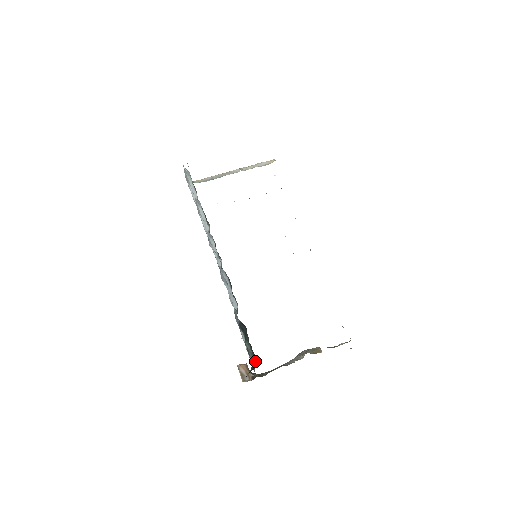
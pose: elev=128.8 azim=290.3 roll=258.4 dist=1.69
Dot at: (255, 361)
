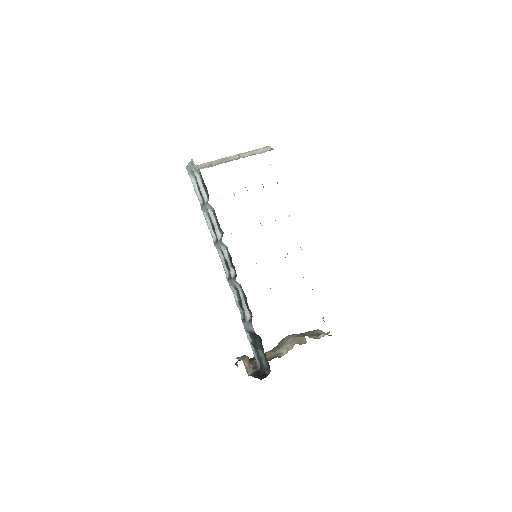
Dot at: (269, 368)
